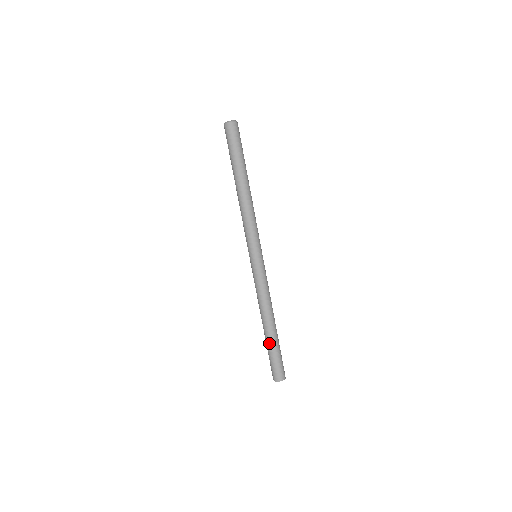
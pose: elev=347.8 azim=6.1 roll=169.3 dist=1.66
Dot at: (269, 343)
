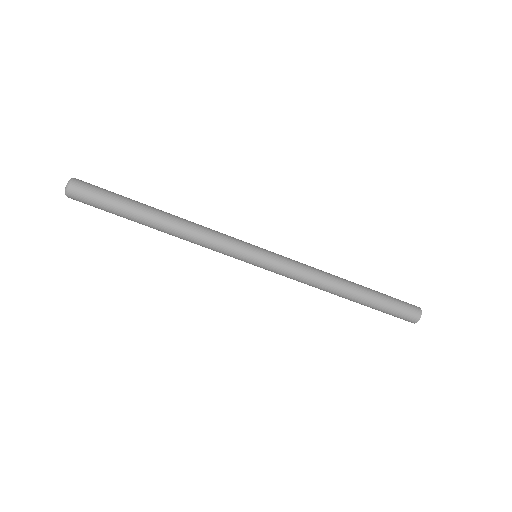
Dot at: (368, 304)
